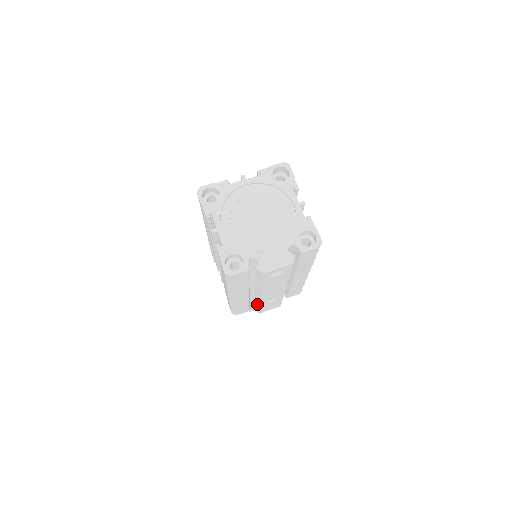
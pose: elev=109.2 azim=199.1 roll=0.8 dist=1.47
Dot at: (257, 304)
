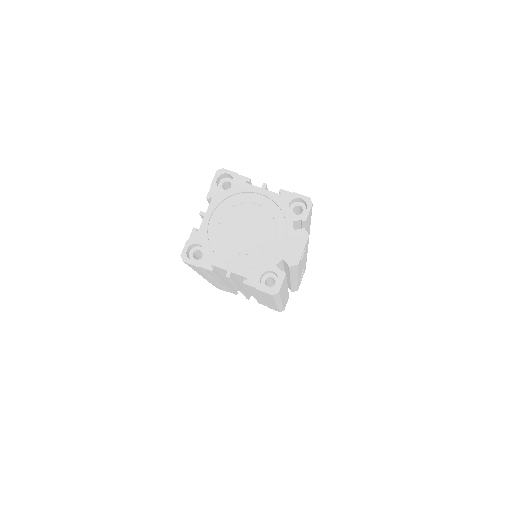
Dot at: (294, 287)
